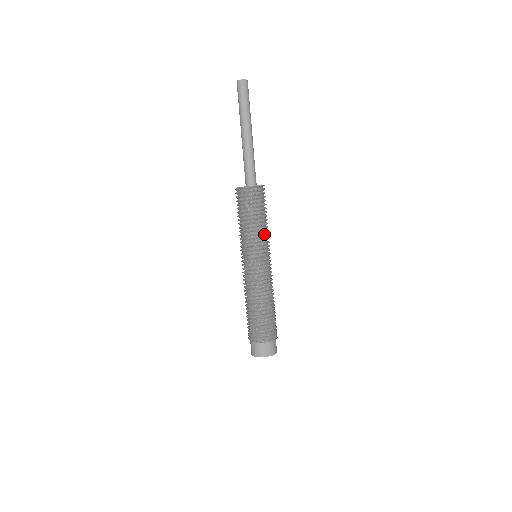
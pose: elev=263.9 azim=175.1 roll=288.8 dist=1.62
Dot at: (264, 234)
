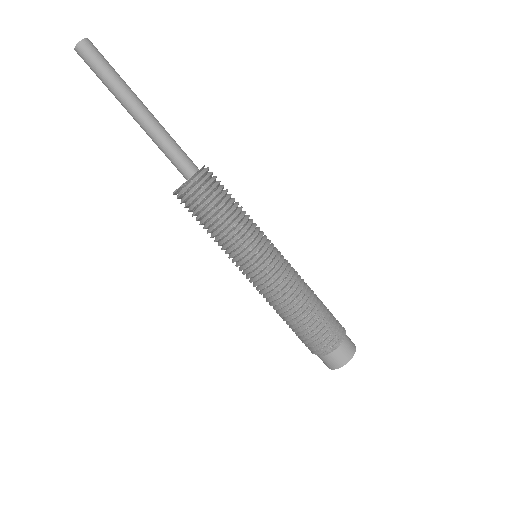
Dot at: (233, 238)
